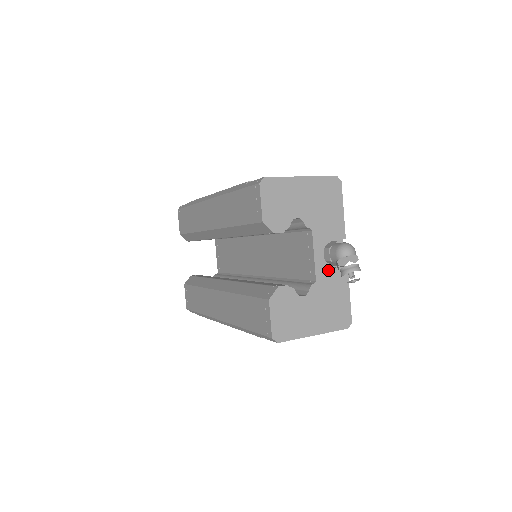
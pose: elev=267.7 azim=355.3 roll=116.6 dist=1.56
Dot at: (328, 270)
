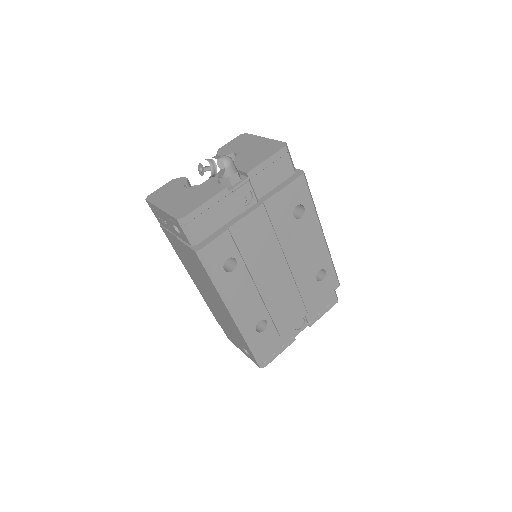
Dot at: (214, 183)
